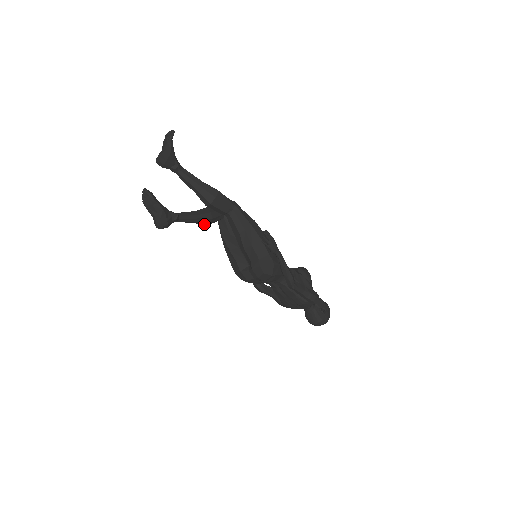
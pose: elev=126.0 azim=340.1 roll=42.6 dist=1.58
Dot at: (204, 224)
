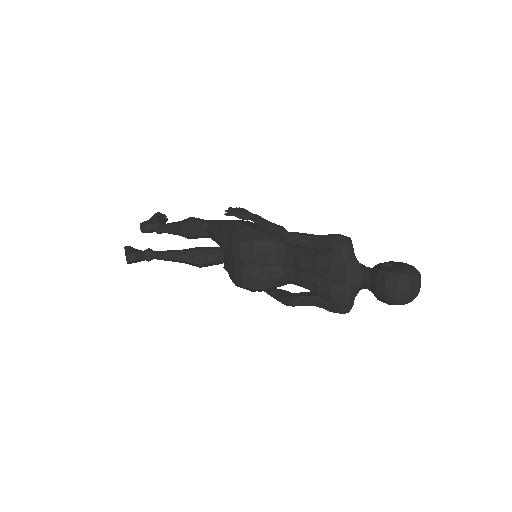
Dot at: (196, 261)
